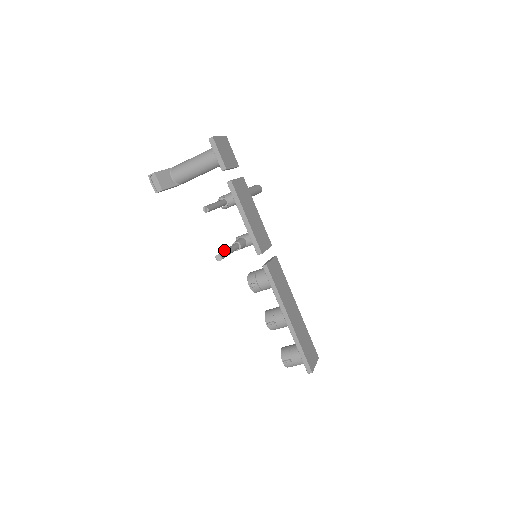
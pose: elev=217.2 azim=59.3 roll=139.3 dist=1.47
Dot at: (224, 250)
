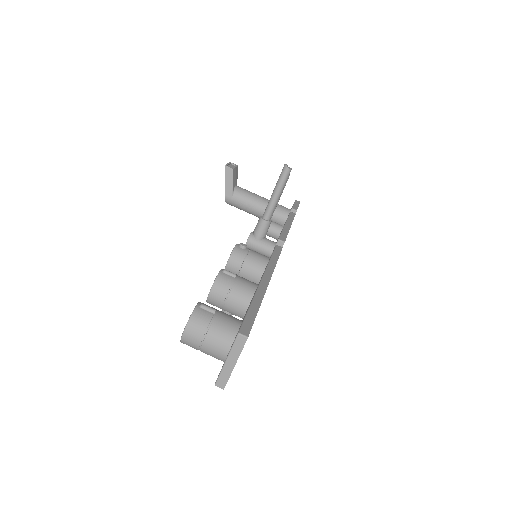
Dot at: occluded
